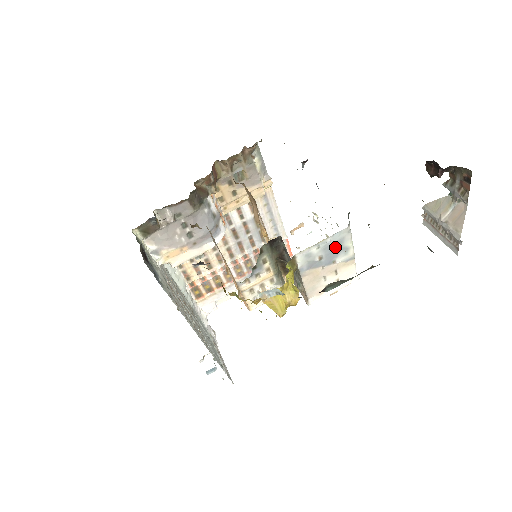
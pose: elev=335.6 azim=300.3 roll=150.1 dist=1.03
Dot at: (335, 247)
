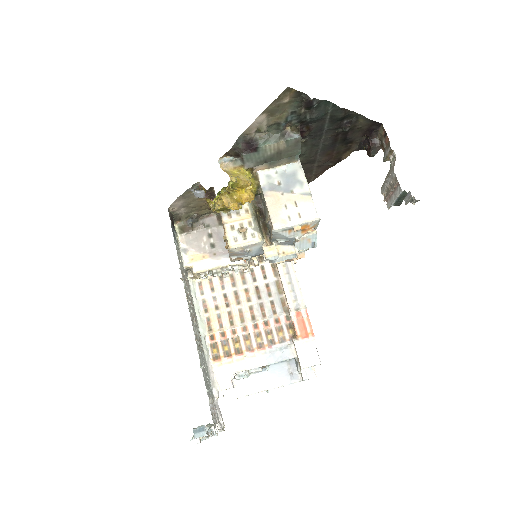
Dot at: (291, 177)
